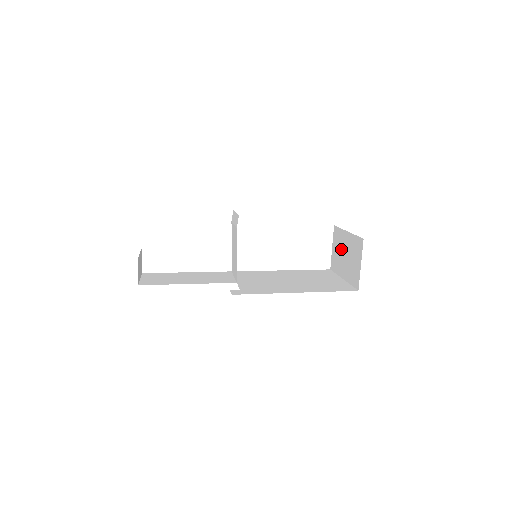
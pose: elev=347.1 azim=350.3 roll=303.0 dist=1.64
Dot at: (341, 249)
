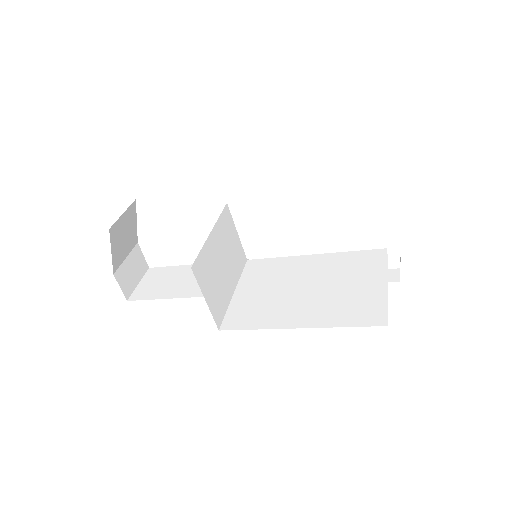
Dot at: occluded
